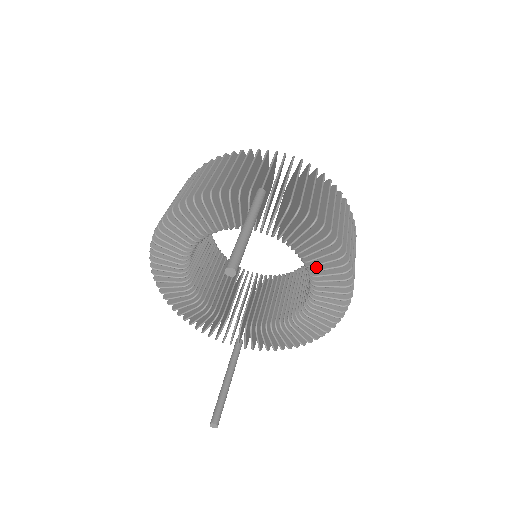
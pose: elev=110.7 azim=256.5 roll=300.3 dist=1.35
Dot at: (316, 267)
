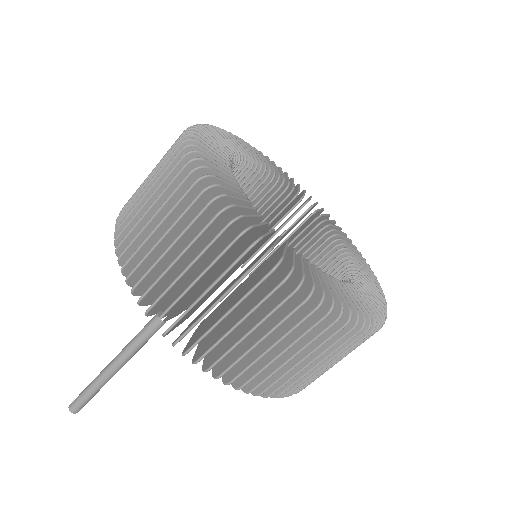
Dot at: occluded
